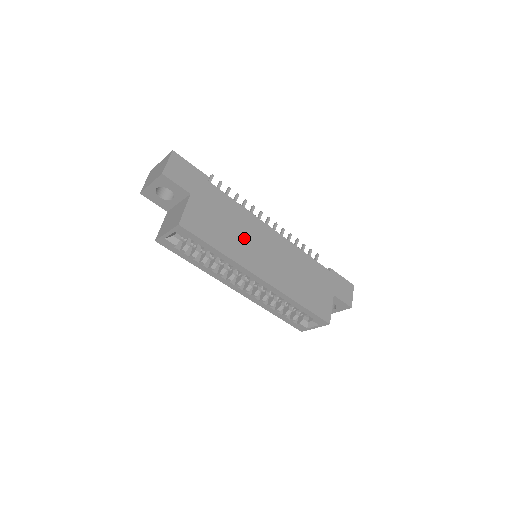
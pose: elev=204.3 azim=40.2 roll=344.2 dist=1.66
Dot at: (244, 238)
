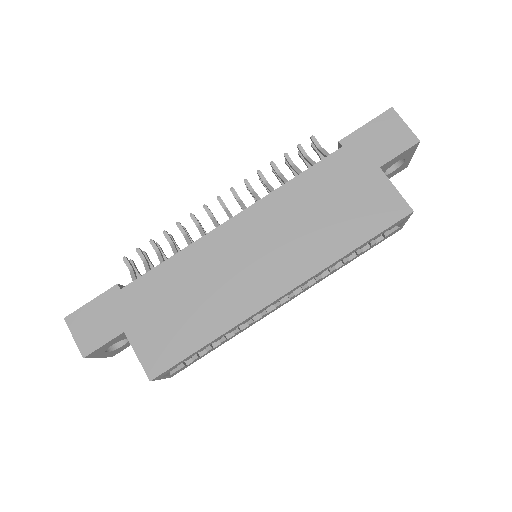
Dot at: (215, 285)
